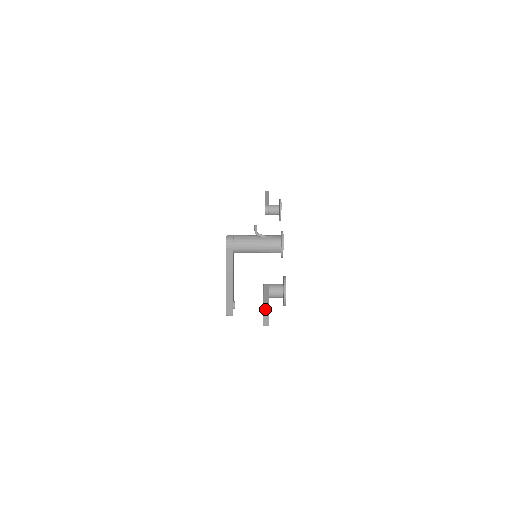
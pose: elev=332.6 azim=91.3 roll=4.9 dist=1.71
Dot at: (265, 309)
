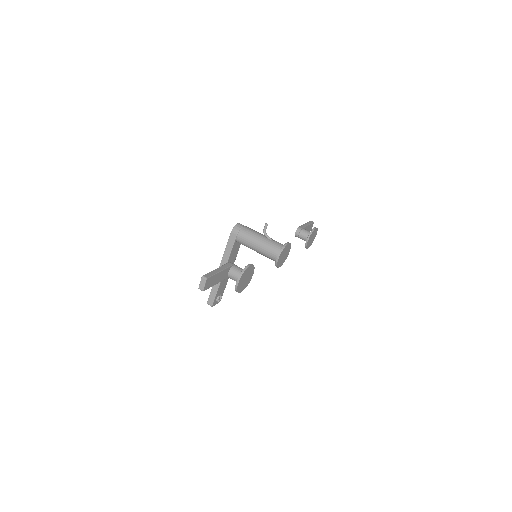
Dot at: (208, 274)
